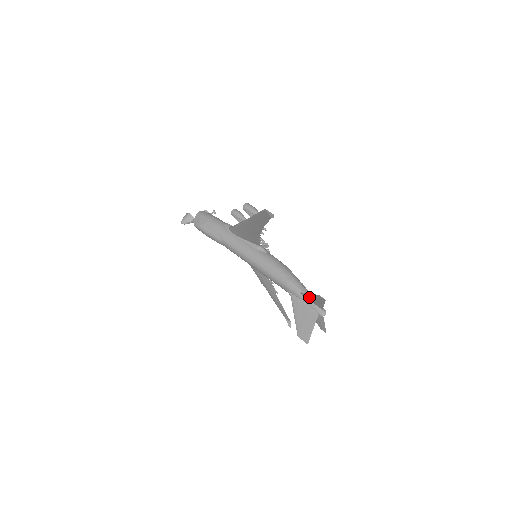
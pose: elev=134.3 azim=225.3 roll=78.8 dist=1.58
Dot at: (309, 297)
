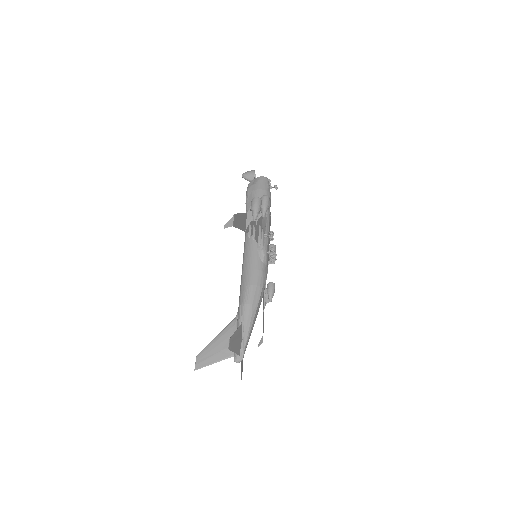
Dot at: (238, 333)
